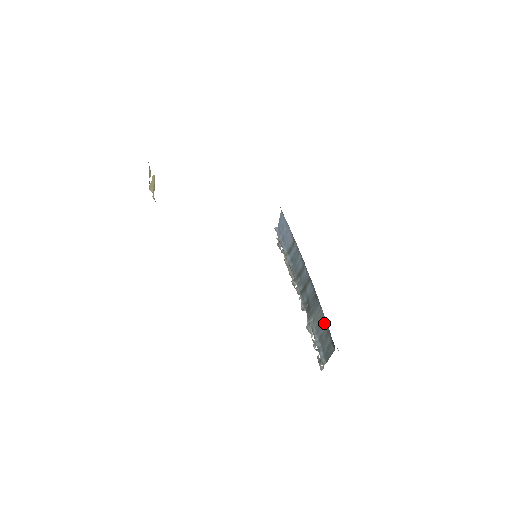
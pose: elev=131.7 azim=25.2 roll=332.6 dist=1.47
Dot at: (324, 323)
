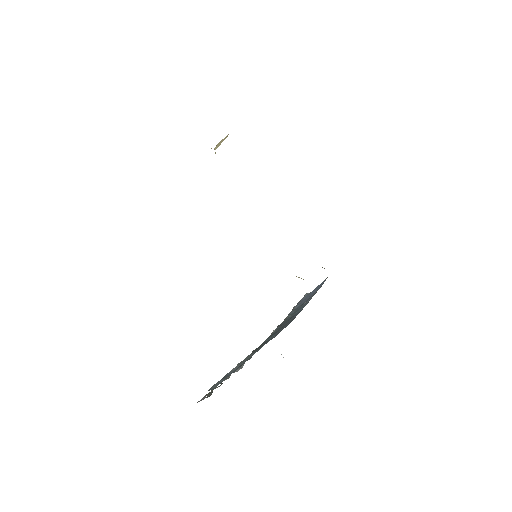
Dot at: occluded
